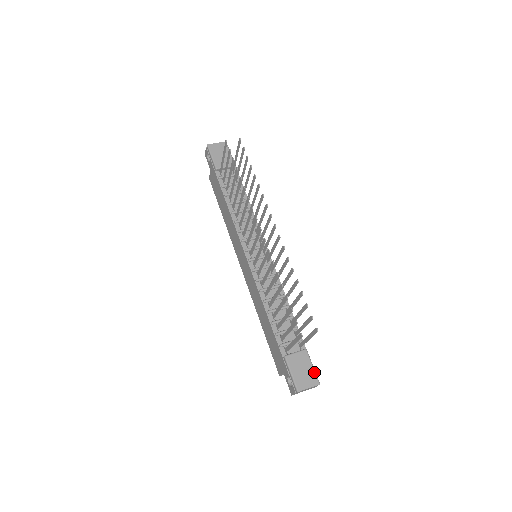
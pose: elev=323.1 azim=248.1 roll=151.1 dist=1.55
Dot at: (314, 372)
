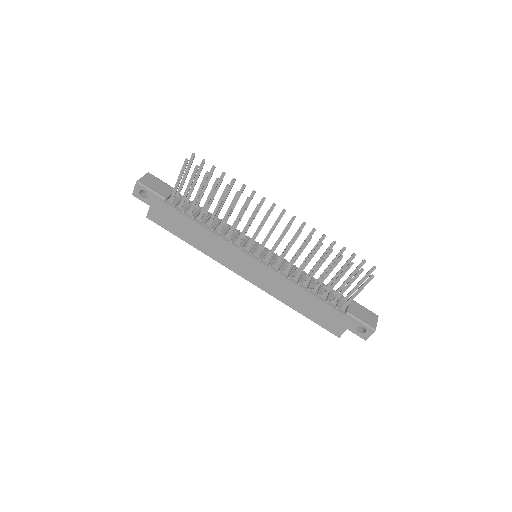
Dot at: (369, 310)
